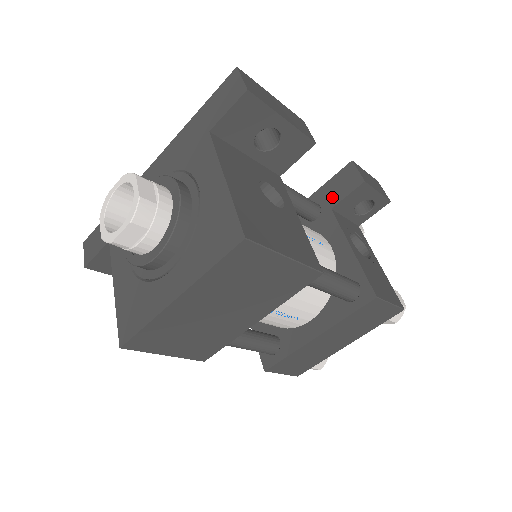
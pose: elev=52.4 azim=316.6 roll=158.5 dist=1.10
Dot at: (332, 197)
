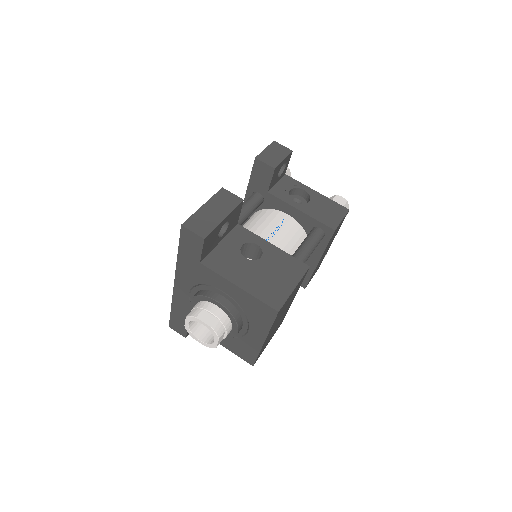
Dot at: (262, 185)
